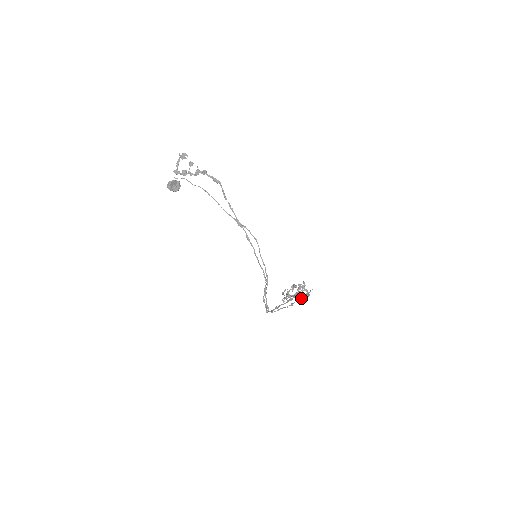
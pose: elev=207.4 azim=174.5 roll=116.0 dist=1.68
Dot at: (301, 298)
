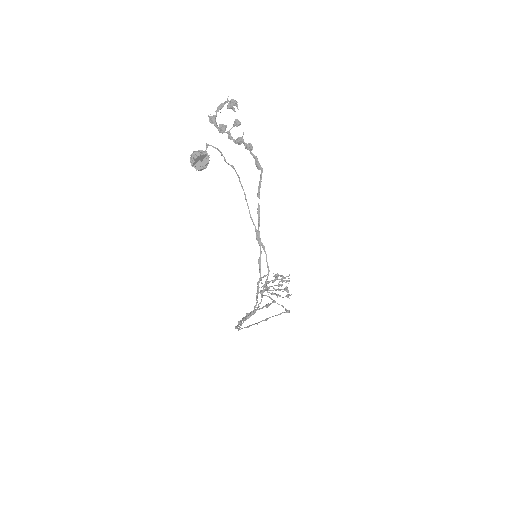
Dot at: (279, 314)
